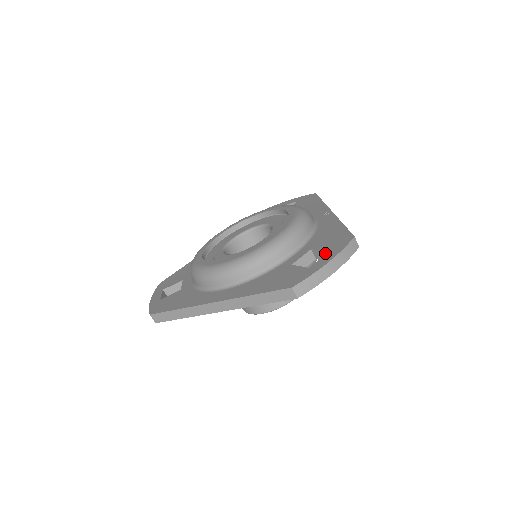
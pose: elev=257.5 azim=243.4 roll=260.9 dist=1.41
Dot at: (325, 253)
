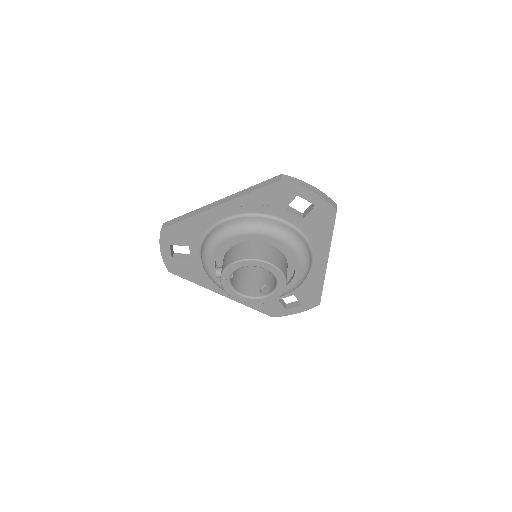
Dot at: (312, 205)
